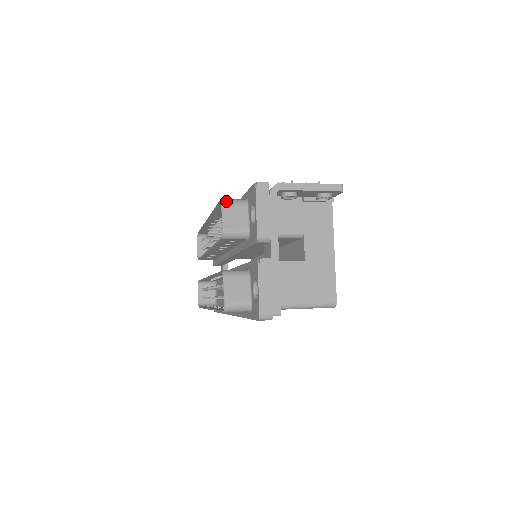
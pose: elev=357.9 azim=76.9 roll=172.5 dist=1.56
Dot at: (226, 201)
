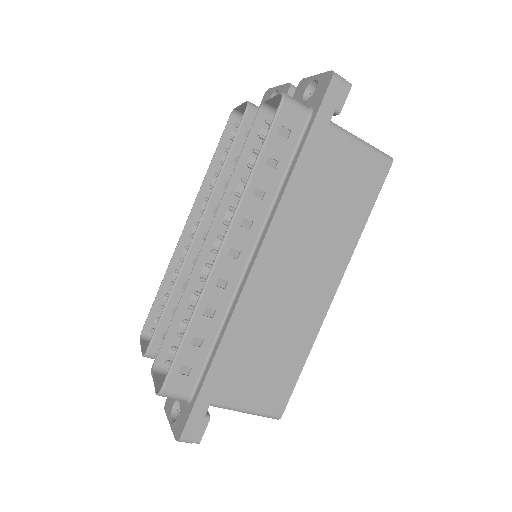
Dot at: (238, 111)
